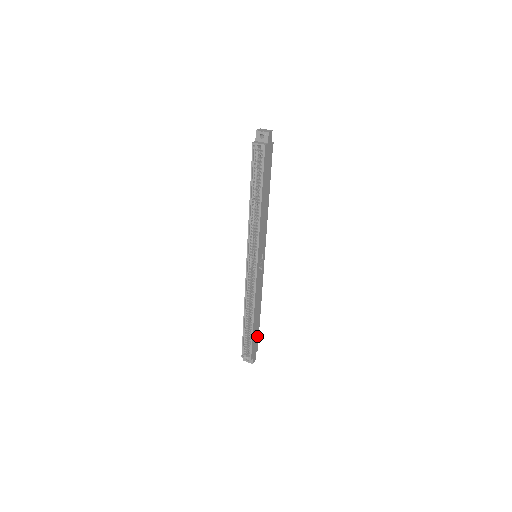
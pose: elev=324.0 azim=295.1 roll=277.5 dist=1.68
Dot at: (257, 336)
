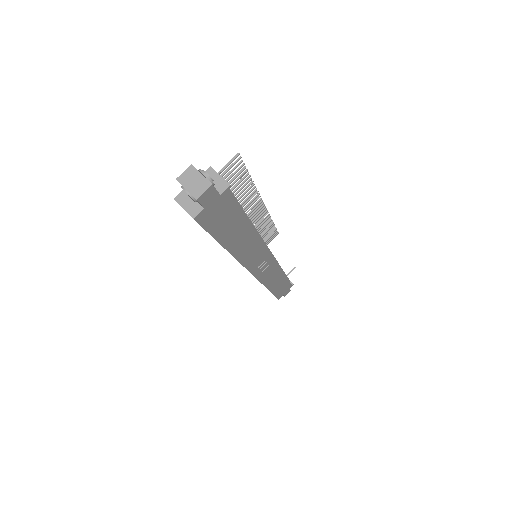
Dot at: (286, 284)
